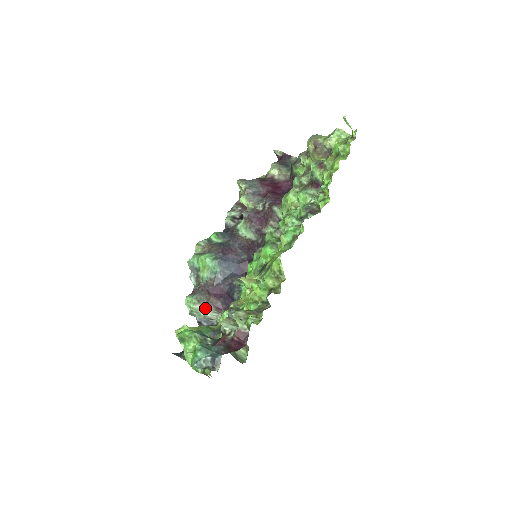
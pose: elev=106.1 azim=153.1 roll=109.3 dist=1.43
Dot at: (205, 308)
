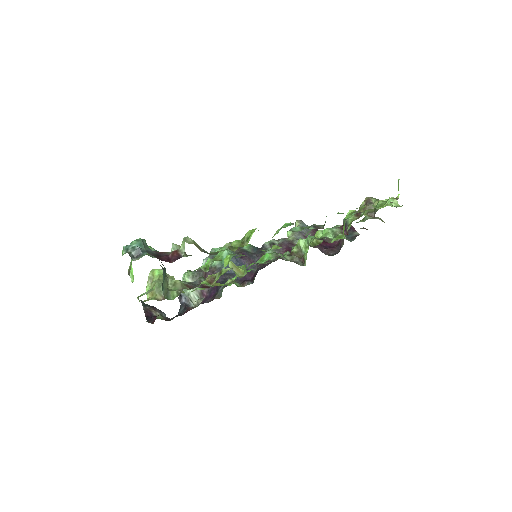
Dot at: occluded
